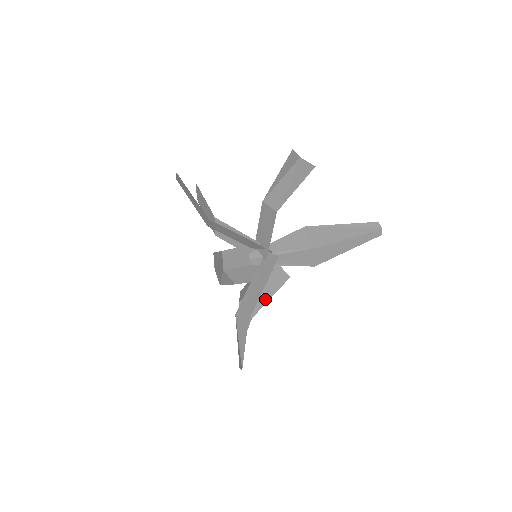
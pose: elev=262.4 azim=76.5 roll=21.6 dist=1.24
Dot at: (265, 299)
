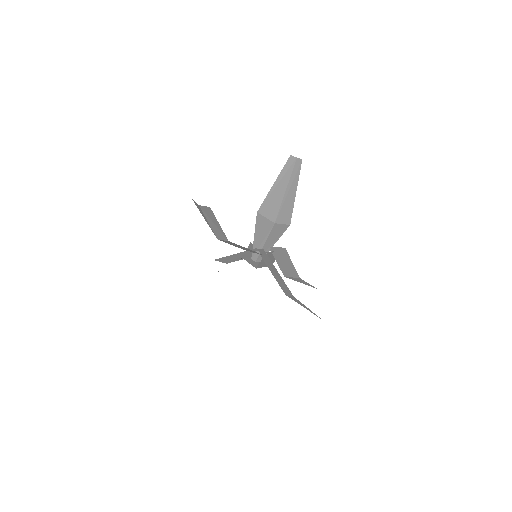
Dot at: (291, 266)
